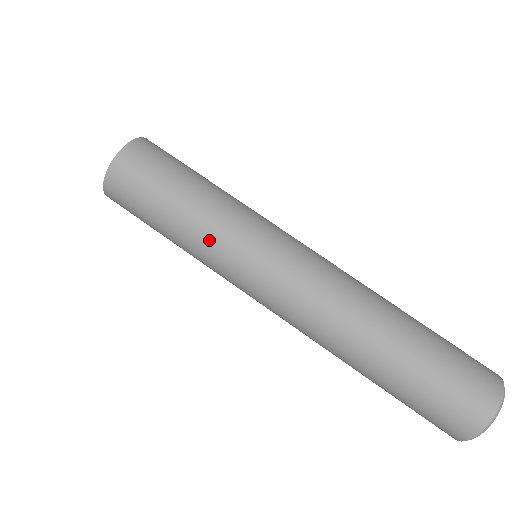
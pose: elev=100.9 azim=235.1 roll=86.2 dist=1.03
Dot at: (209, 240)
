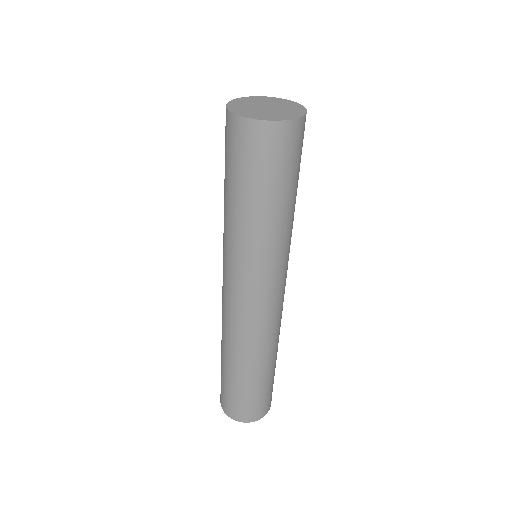
Dot at: (272, 242)
